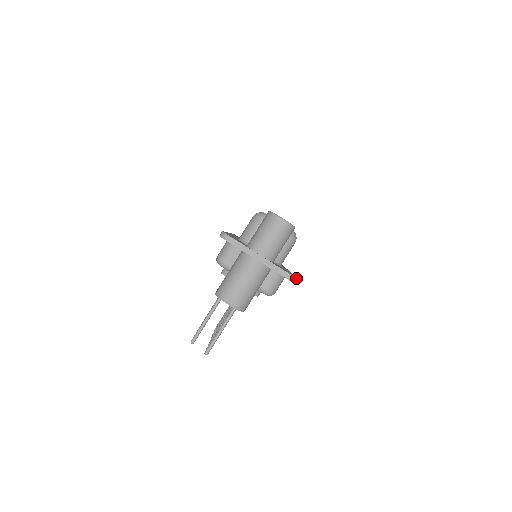
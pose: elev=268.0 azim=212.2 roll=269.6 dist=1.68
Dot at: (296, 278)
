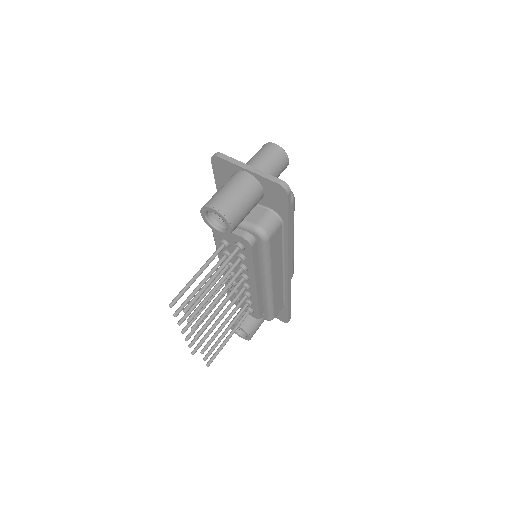
Dot at: (289, 187)
